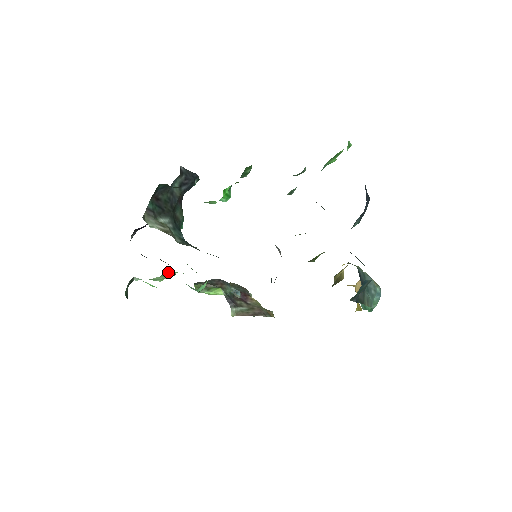
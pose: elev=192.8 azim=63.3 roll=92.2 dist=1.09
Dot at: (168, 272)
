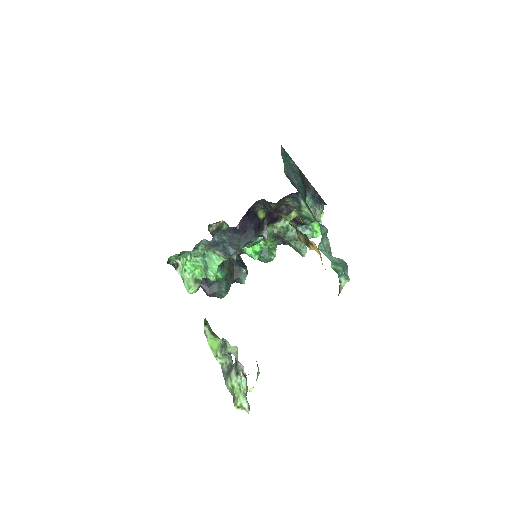
Dot at: (198, 276)
